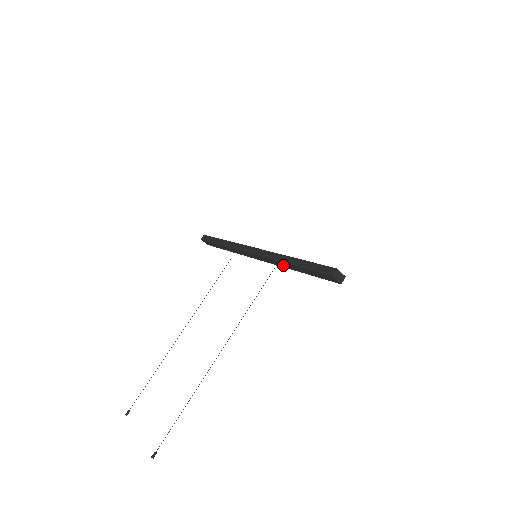
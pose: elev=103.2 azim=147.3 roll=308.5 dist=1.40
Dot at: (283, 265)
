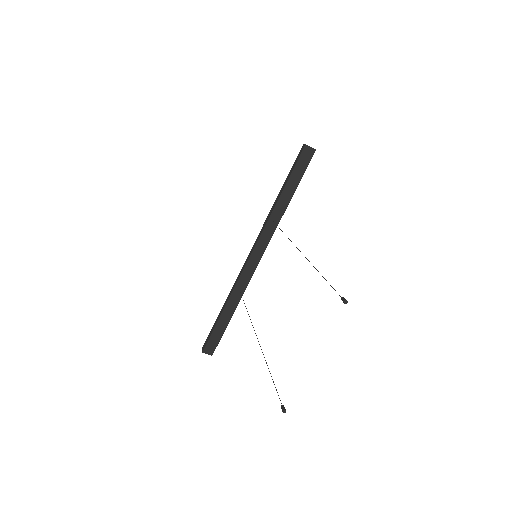
Dot at: (277, 215)
